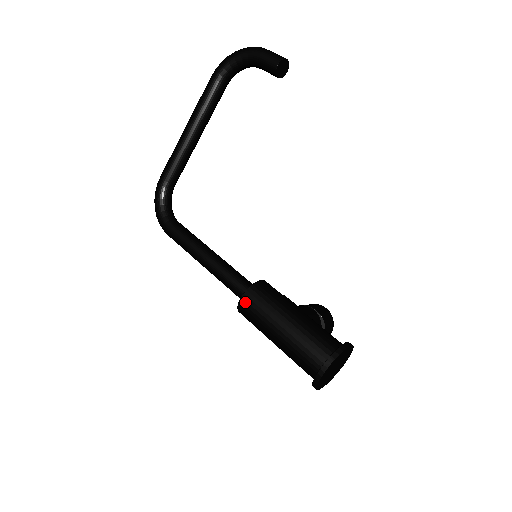
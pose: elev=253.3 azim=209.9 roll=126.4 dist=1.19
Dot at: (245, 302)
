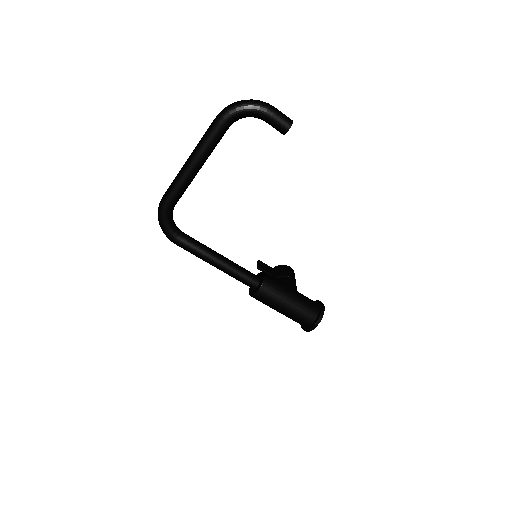
Dot at: (260, 295)
